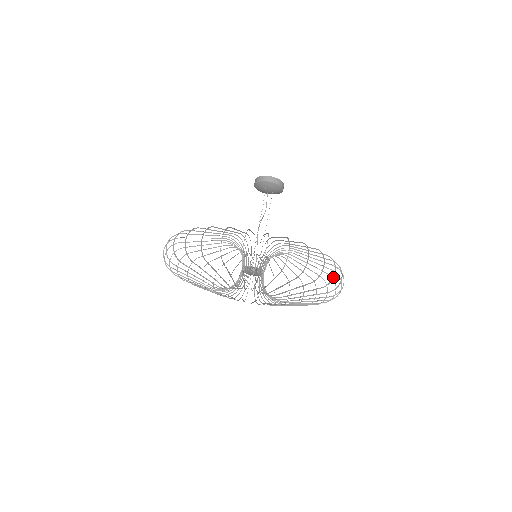
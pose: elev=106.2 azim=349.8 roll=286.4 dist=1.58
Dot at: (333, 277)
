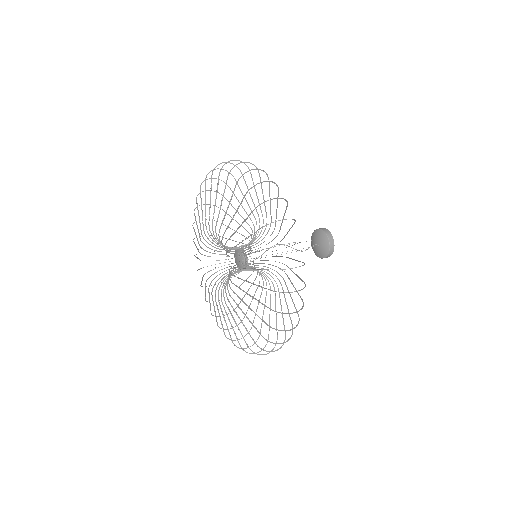
Dot at: occluded
